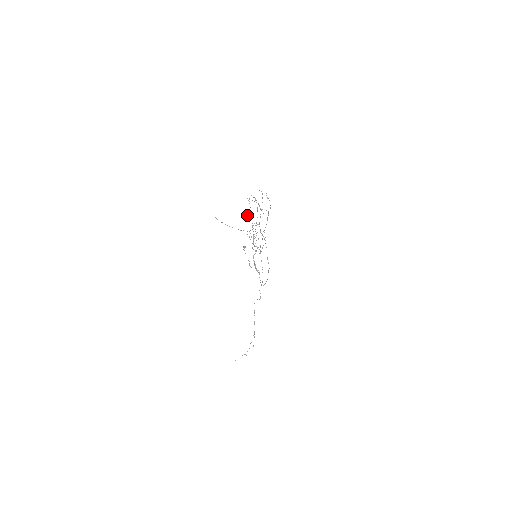
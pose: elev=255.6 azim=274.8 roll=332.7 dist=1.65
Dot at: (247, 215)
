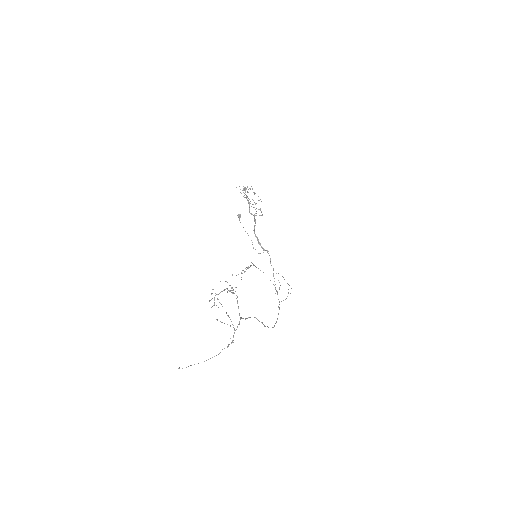
Dot at: occluded
